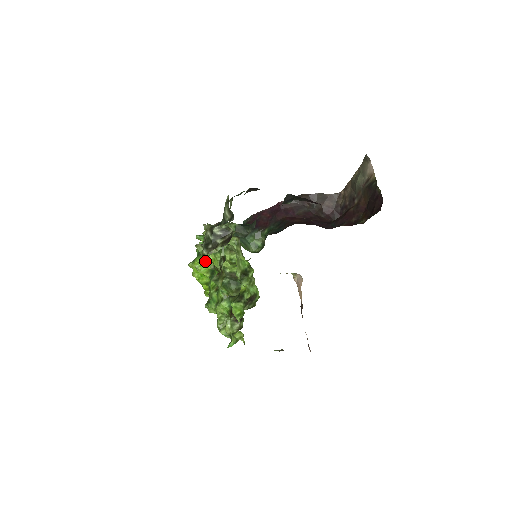
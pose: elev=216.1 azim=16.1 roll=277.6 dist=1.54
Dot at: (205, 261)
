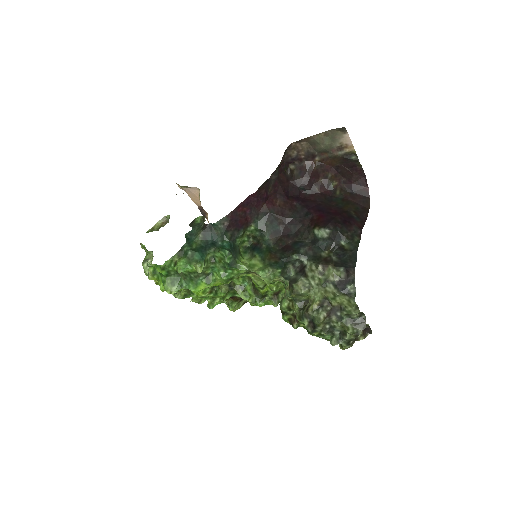
Dot at: occluded
